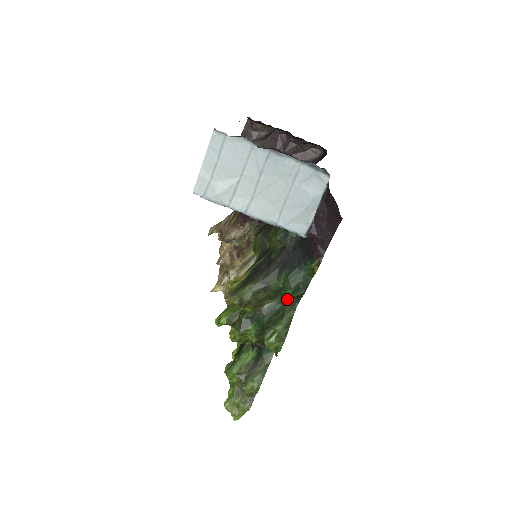
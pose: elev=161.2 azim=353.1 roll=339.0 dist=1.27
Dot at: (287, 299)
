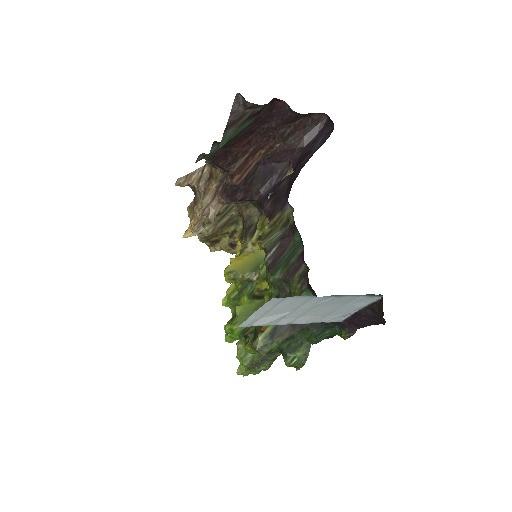
Dot at: occluded
